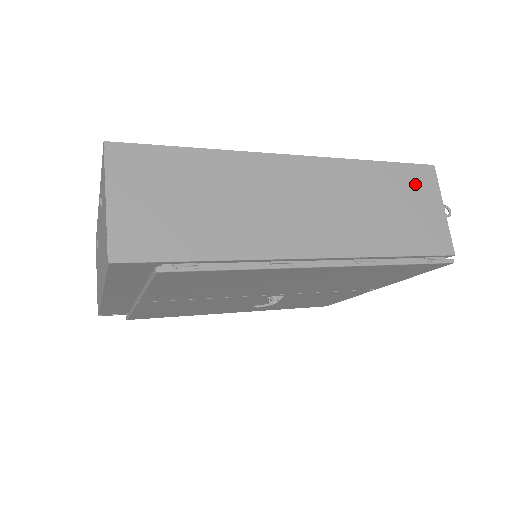
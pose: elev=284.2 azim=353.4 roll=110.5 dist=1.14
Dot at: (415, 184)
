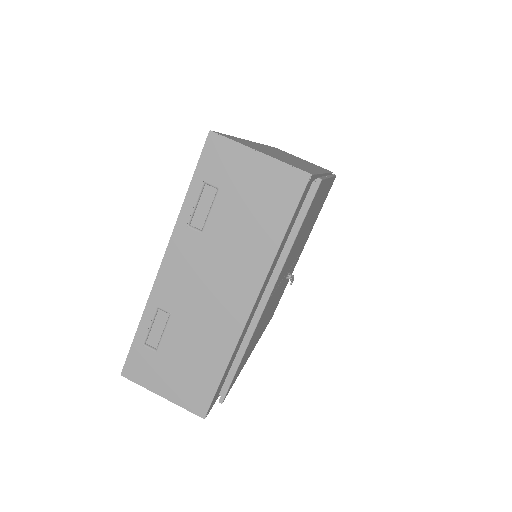
Dot at: occluded
